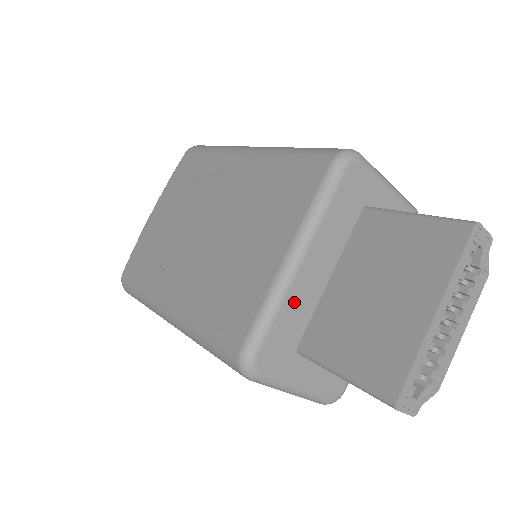
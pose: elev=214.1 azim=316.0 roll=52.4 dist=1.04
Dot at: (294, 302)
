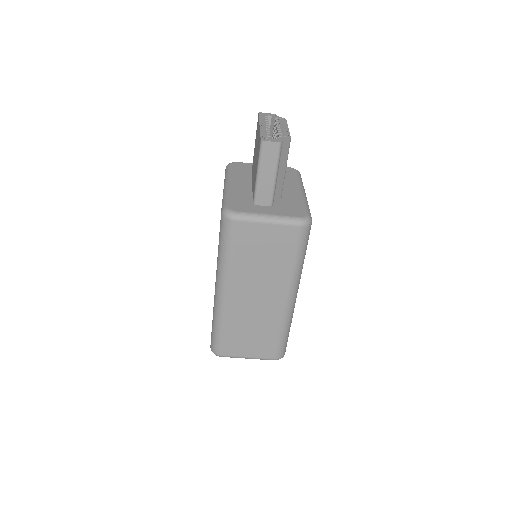
Dot at: (236, 193)
